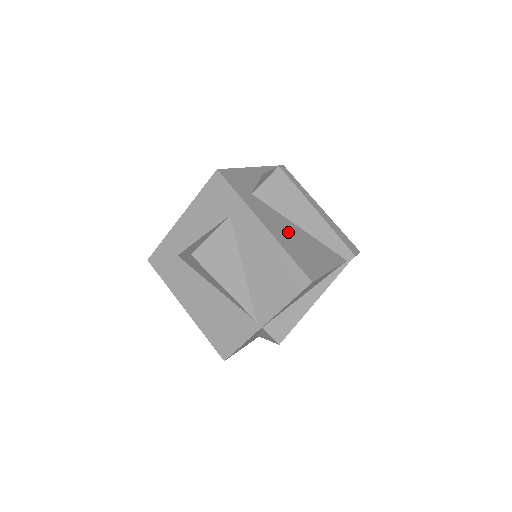
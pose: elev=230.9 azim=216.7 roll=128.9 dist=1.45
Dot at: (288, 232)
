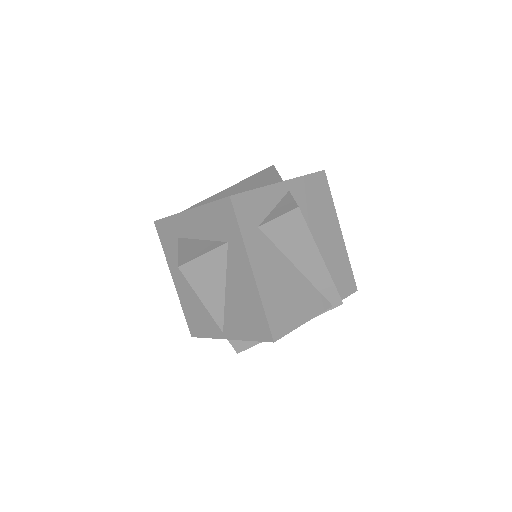
Dot at: (278, 277)
